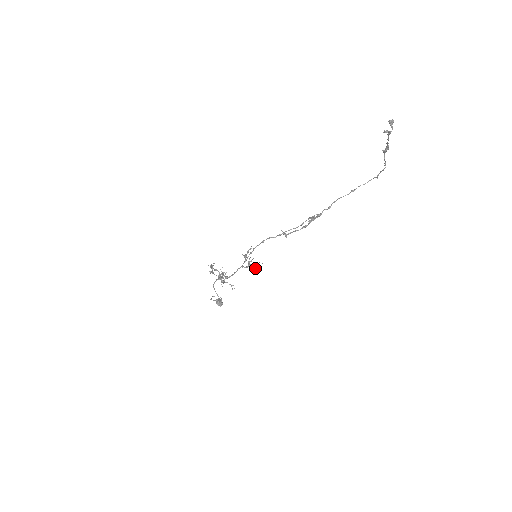
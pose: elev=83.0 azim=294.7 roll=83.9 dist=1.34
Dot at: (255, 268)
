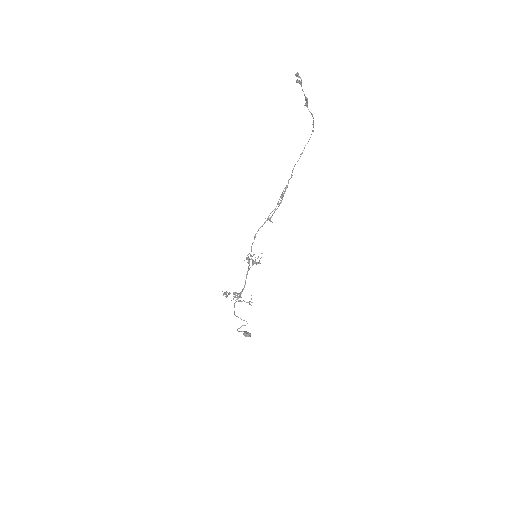
Dot at: (259, 260)
